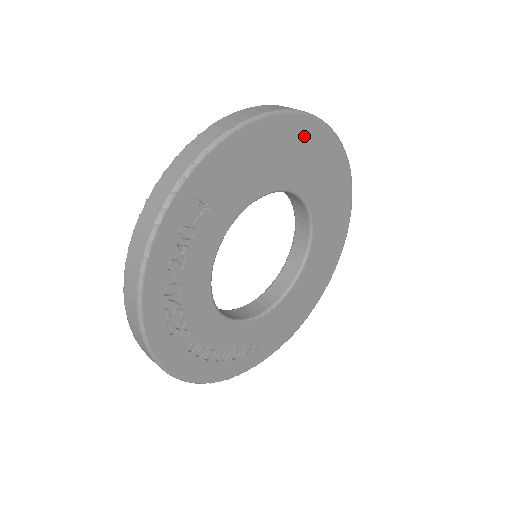
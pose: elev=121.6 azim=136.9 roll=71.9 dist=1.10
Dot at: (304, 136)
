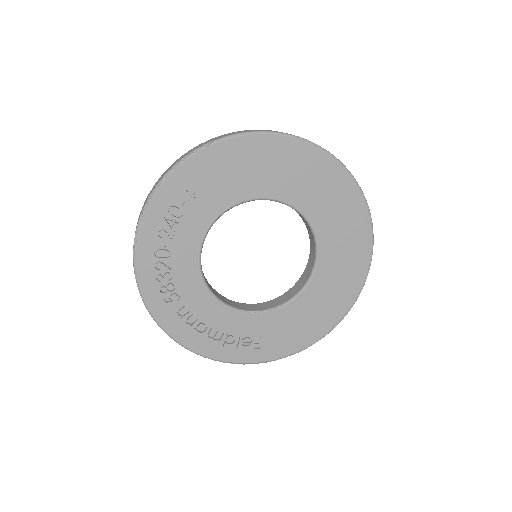
Dot at: (297, 156)
